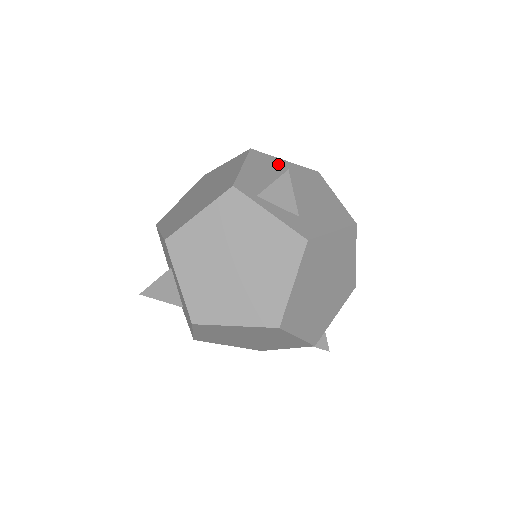
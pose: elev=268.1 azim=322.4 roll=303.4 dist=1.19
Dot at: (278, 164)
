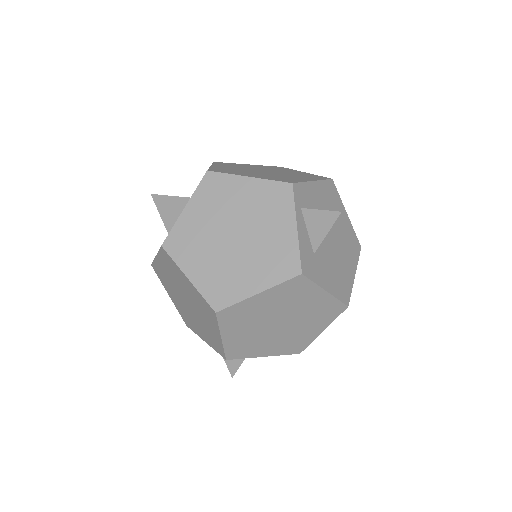
Dot at: (339, 209)
